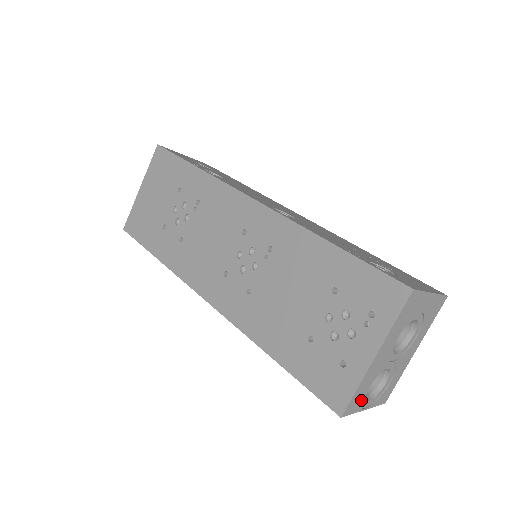
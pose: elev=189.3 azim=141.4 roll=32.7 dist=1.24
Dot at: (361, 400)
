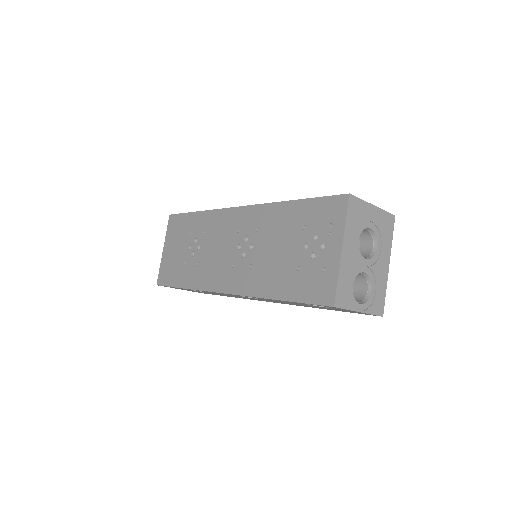
Dot at: (349, 297)
